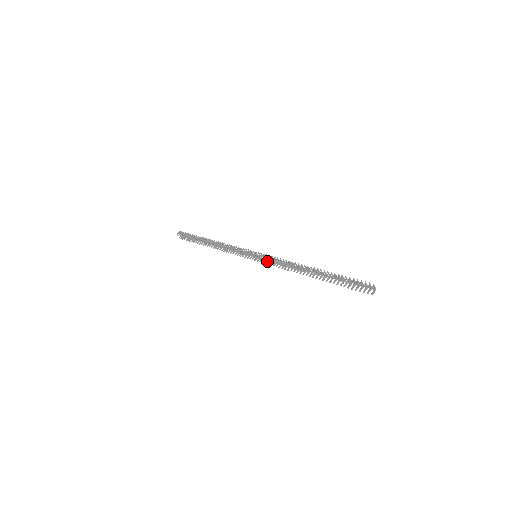
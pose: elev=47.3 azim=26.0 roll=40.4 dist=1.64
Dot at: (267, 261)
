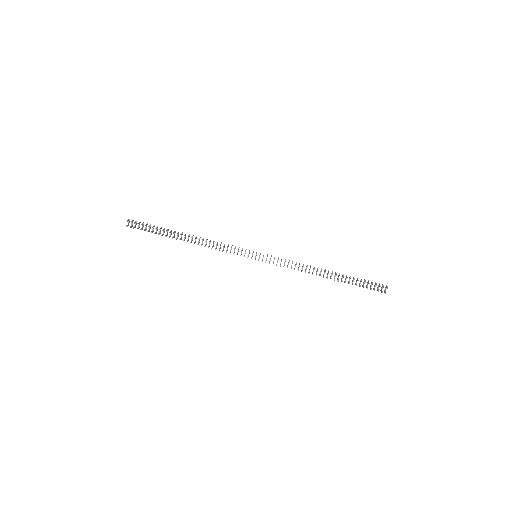
Dot at: occluded
